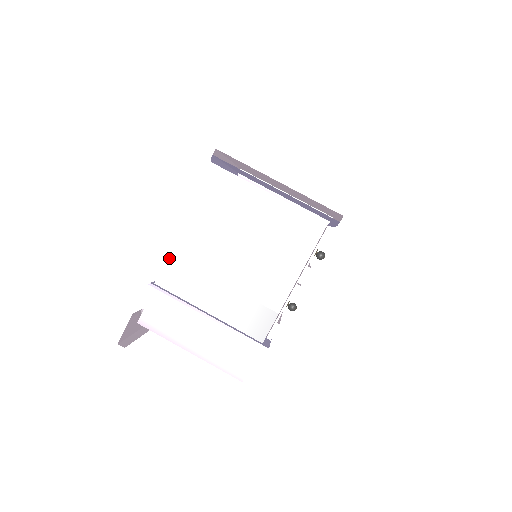
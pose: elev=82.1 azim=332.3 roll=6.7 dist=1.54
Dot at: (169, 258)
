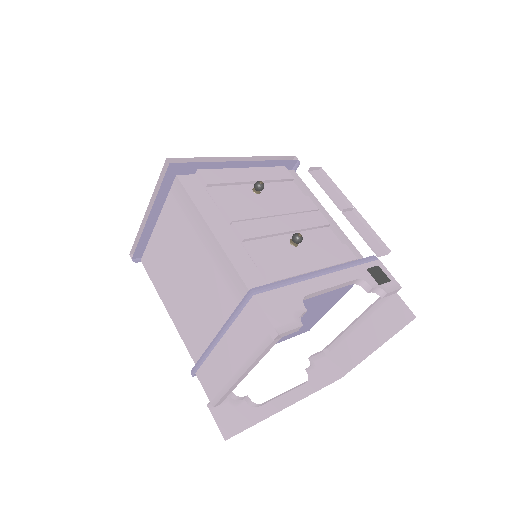
Dot at: (183, 340)
